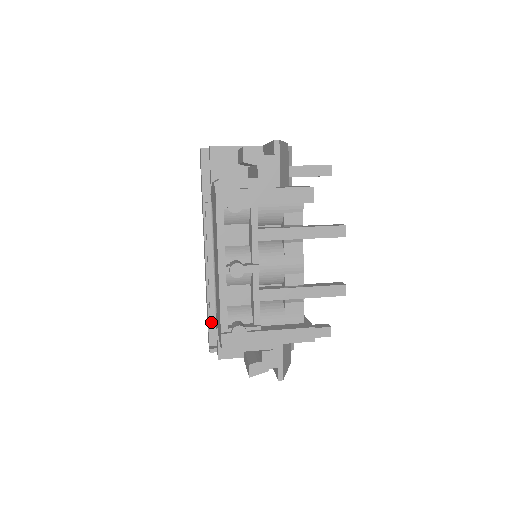
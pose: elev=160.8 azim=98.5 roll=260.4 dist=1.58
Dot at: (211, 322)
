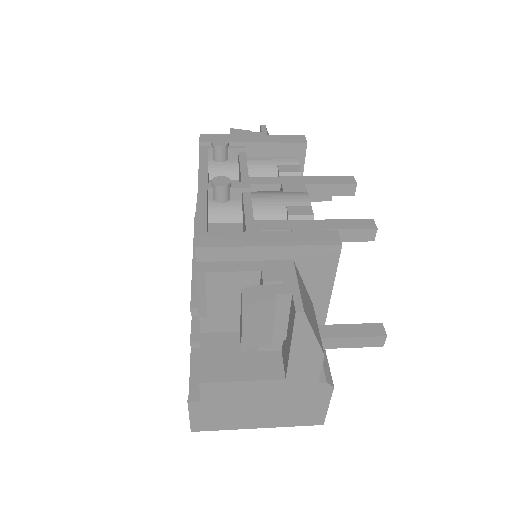
Dot at: (195, 366)
